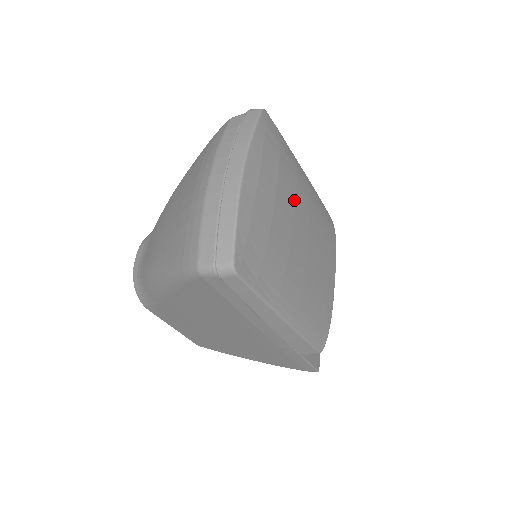
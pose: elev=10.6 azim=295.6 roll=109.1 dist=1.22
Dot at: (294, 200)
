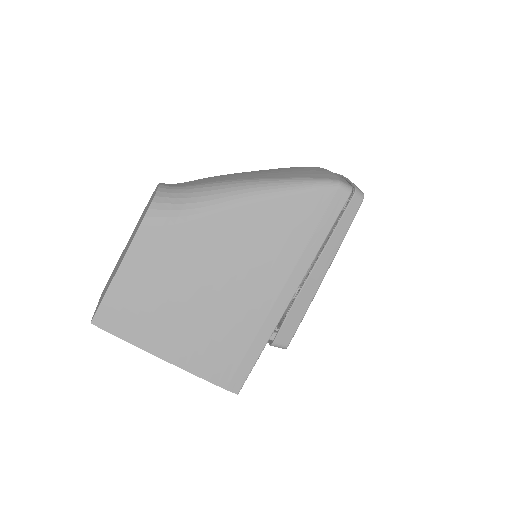
Dot at: occluded
